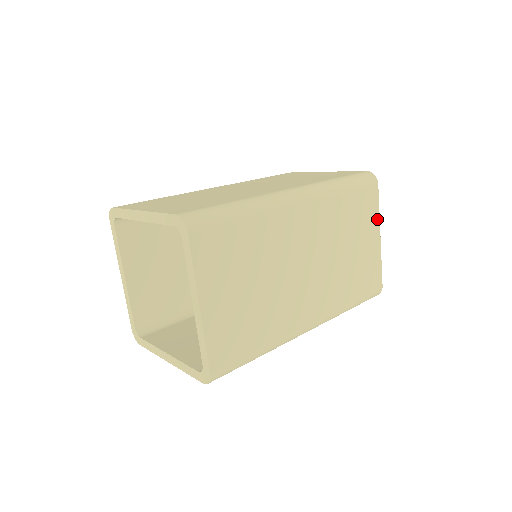
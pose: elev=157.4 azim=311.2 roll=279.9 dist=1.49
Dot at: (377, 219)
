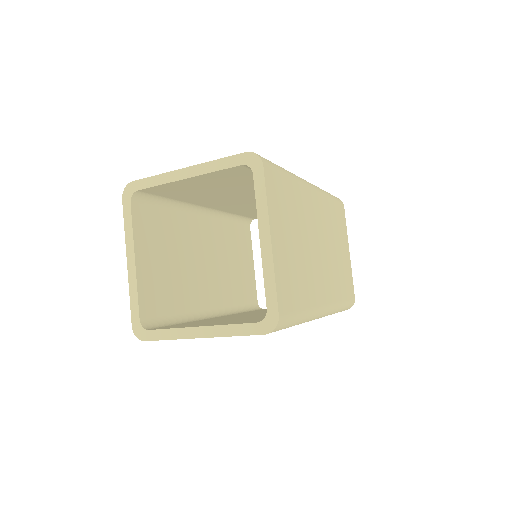
Dot at: (346, 235)
